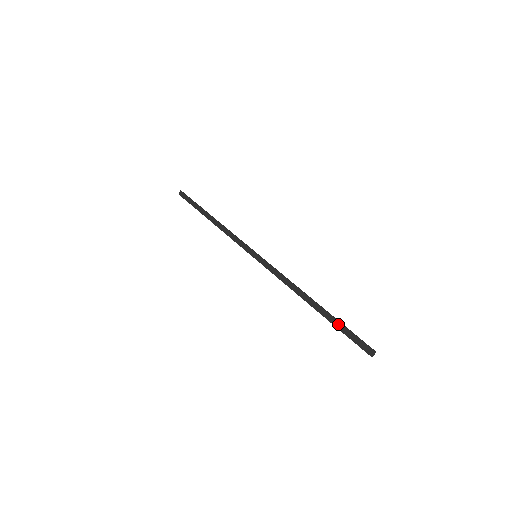
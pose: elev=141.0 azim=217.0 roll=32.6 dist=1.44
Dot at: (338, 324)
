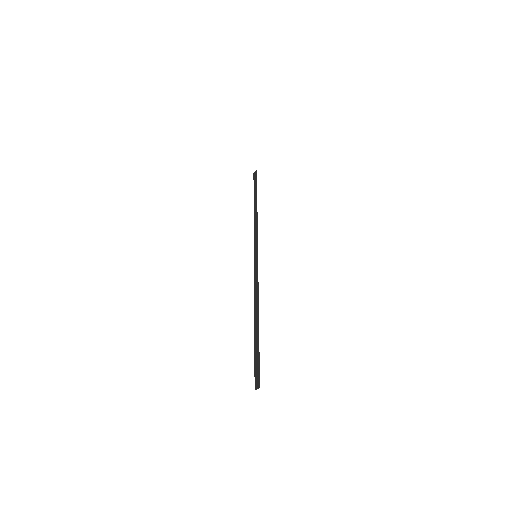
Dot at: (257, 348)
